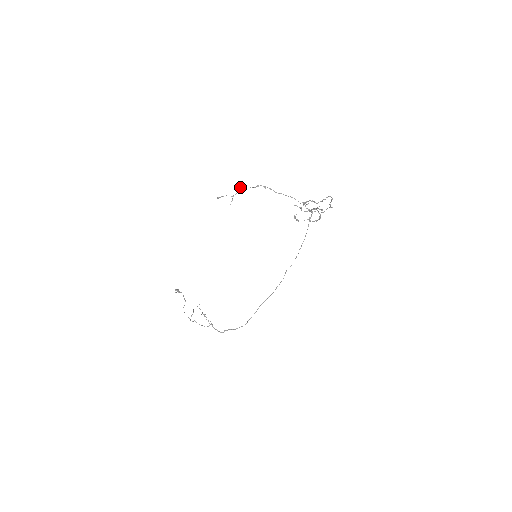
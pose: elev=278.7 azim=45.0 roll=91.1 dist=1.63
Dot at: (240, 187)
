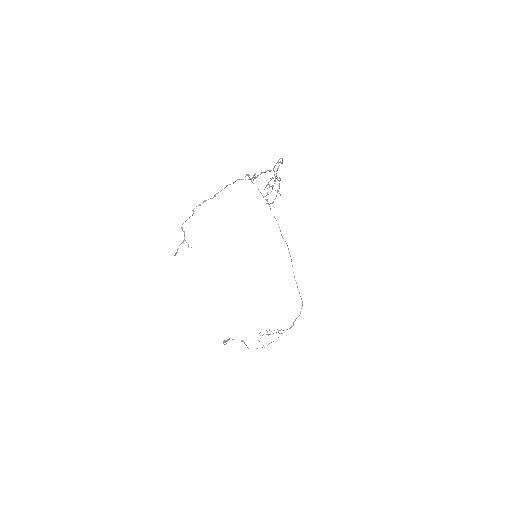
Dot at: occluded
